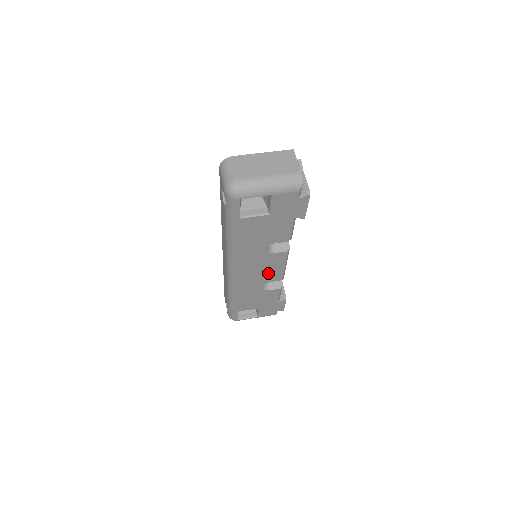
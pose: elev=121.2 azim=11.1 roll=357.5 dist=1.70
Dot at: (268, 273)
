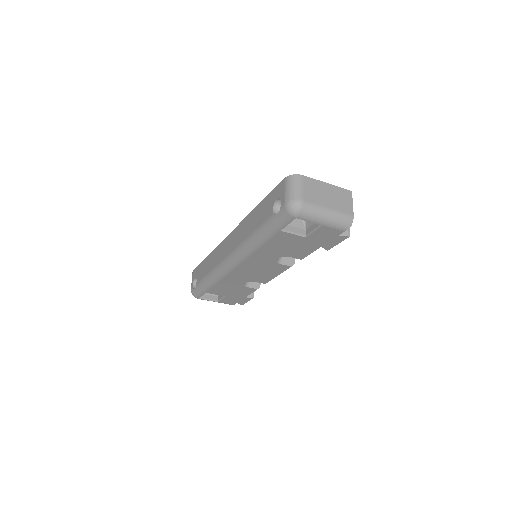
Dot at: (260, 275)
